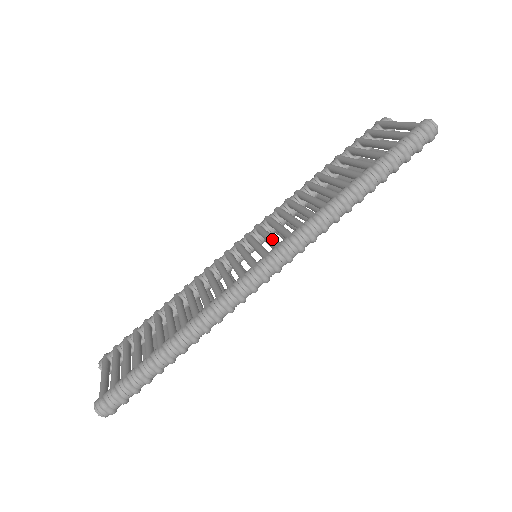
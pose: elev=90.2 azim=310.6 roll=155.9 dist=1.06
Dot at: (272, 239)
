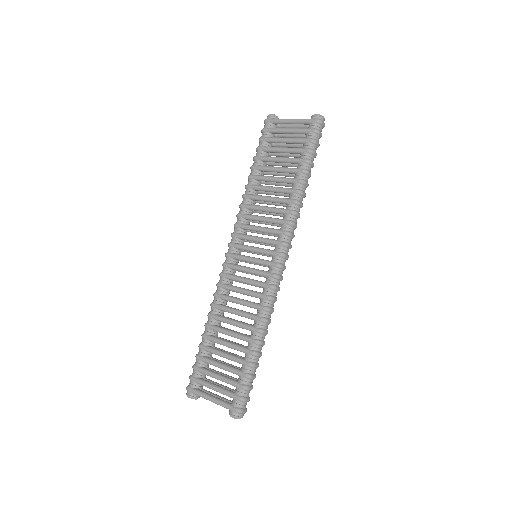
Dot at: (268, 240)
